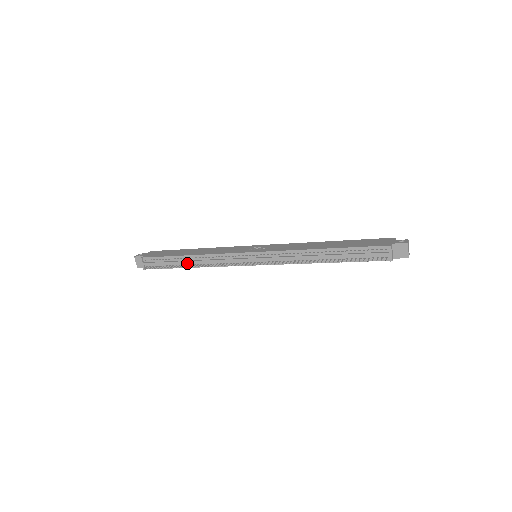
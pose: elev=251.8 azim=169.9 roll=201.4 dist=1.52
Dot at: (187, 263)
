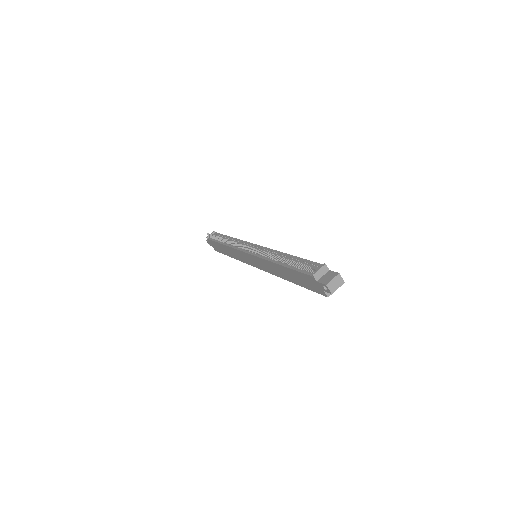
Dot at: occluded
